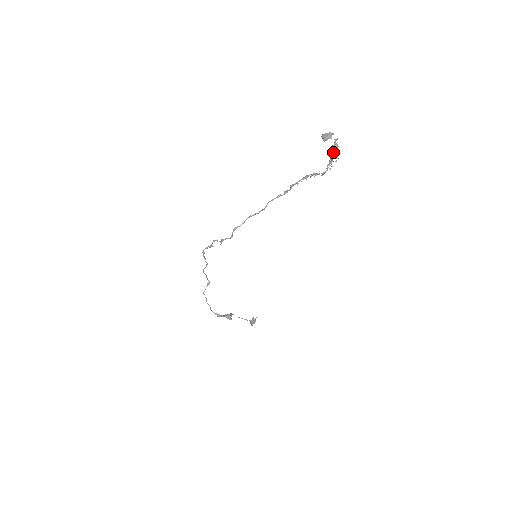
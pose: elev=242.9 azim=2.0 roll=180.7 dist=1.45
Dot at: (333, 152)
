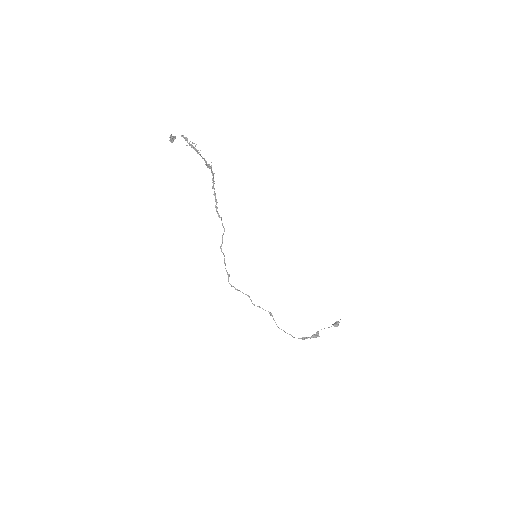
Dot at: occluded
